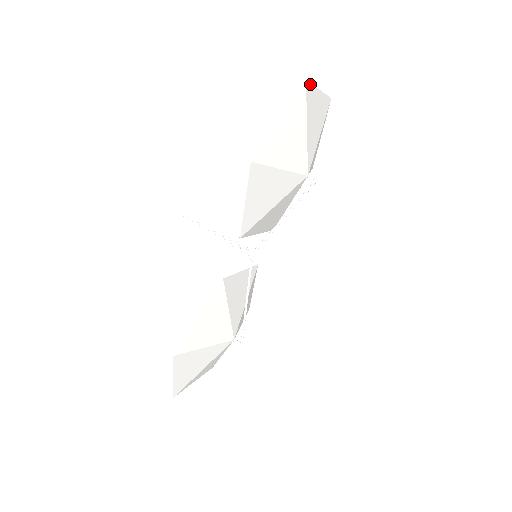
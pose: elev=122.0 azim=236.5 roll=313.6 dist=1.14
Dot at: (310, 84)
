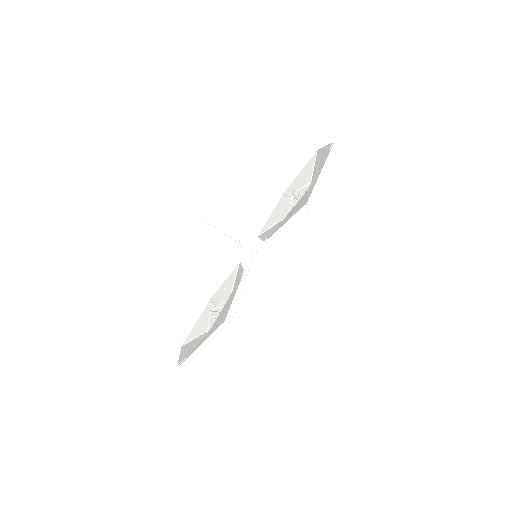
Dot at: (331, 143)
